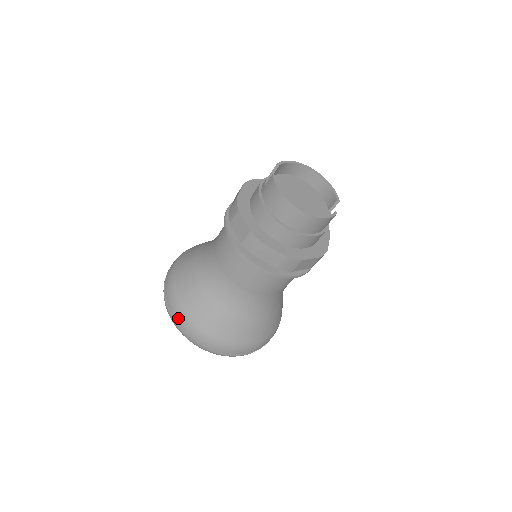
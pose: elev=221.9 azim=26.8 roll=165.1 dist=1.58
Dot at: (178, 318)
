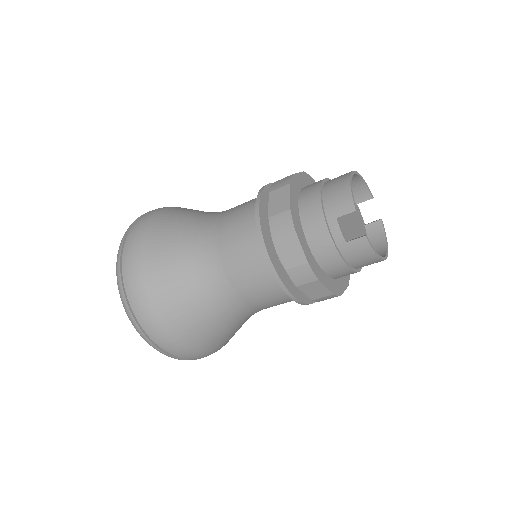
Dot at: (191, 358)
